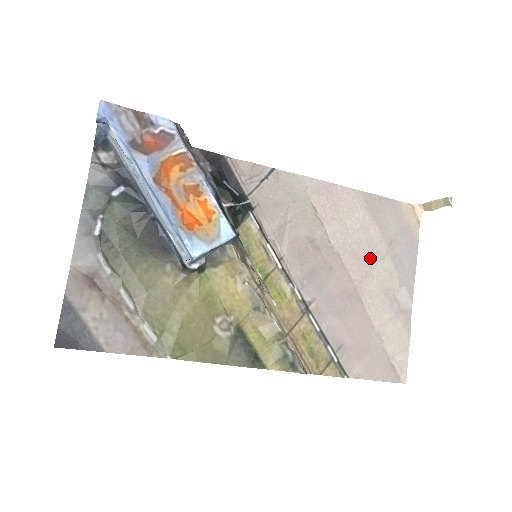
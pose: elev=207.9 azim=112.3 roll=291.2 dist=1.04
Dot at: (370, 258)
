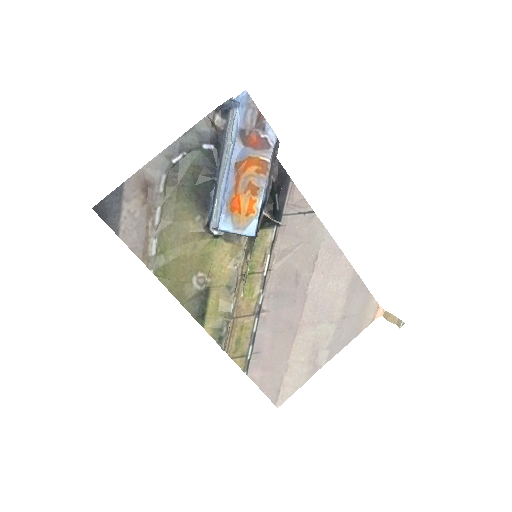
Dot at: (324, 316)
